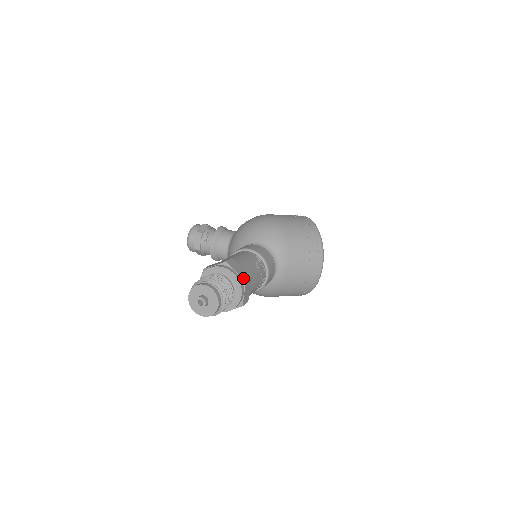
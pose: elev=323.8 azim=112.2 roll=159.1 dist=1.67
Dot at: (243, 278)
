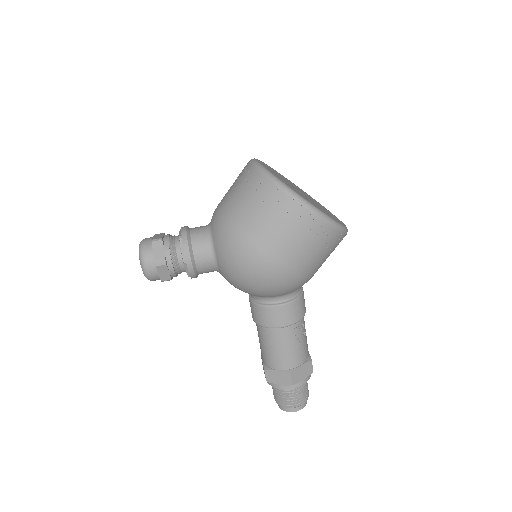
Dot at: occluded
